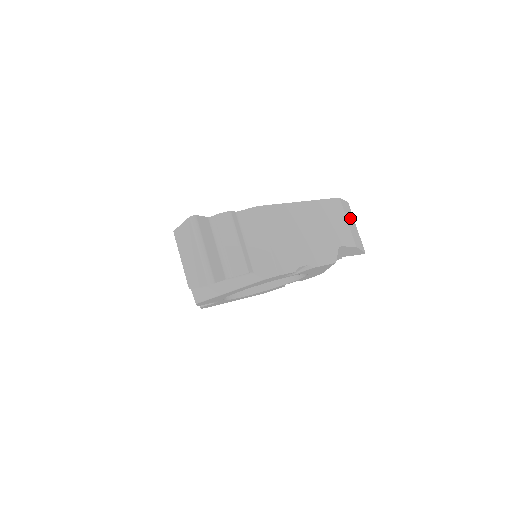
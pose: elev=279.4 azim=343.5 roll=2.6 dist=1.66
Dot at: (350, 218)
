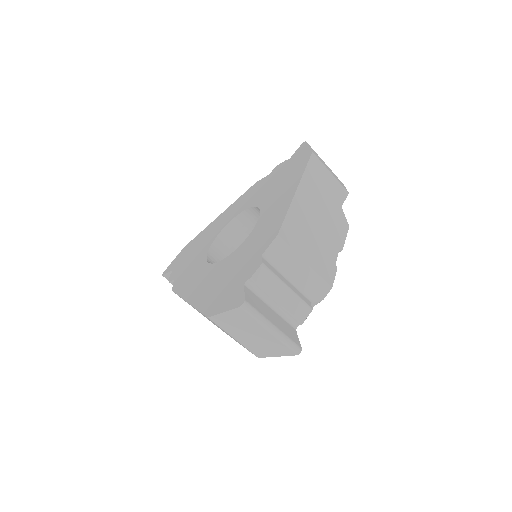
Dot at: (323, 162)
